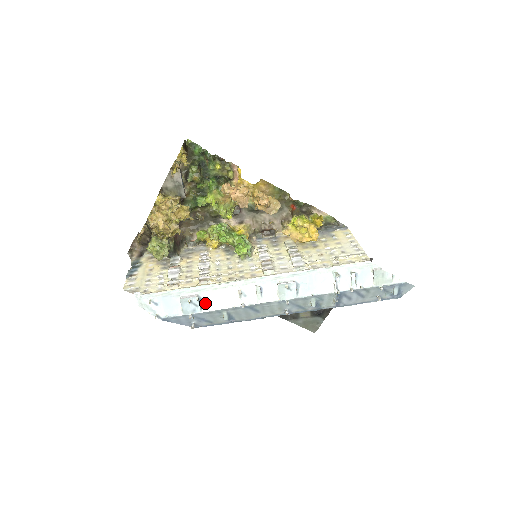
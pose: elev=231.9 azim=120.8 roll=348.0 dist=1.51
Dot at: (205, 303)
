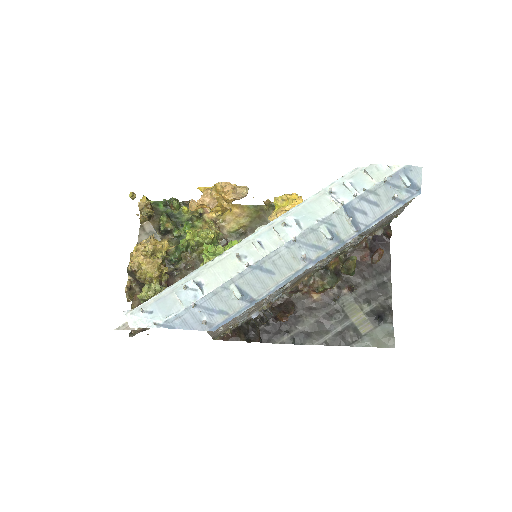
Dot at: (205, 285)
